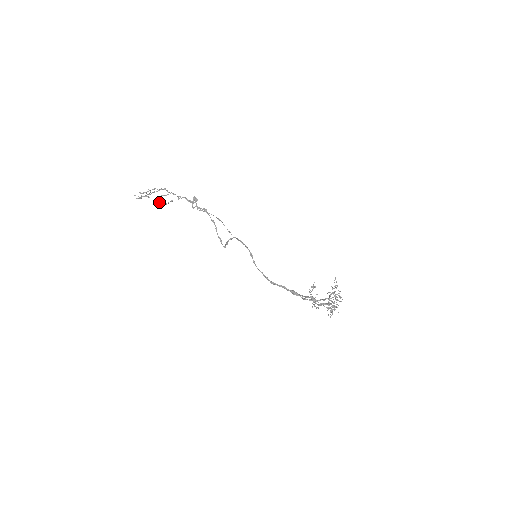
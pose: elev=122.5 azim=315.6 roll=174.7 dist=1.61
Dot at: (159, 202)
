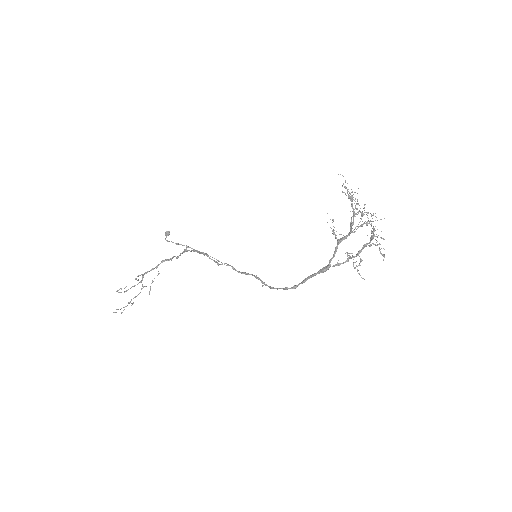
Dot at: occluded
